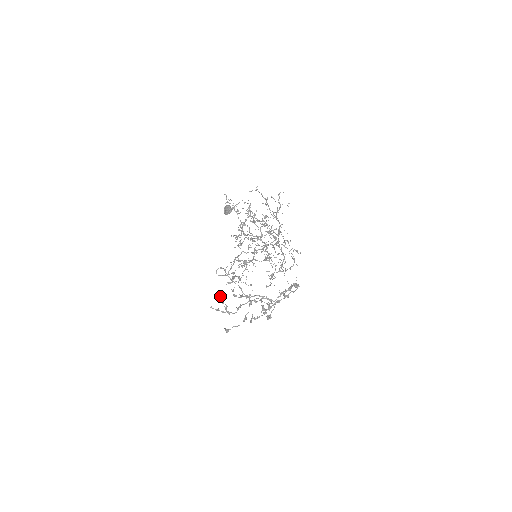
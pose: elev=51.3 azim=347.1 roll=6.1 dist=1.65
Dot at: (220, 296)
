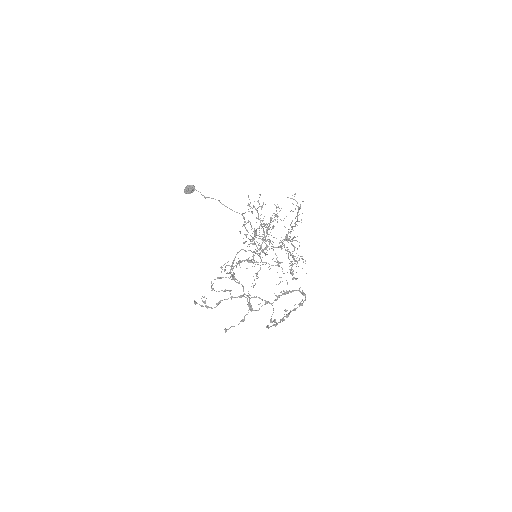
Dot at: occluded
